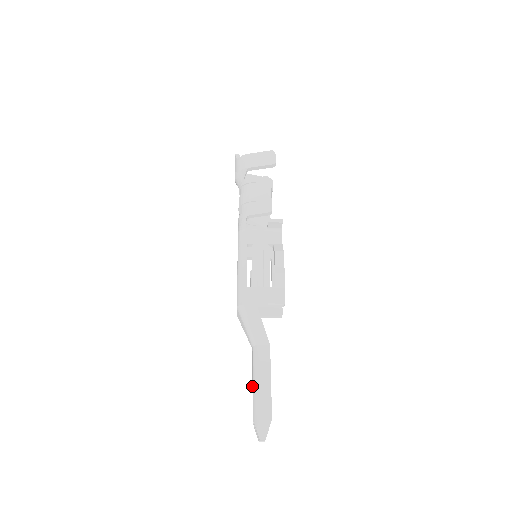
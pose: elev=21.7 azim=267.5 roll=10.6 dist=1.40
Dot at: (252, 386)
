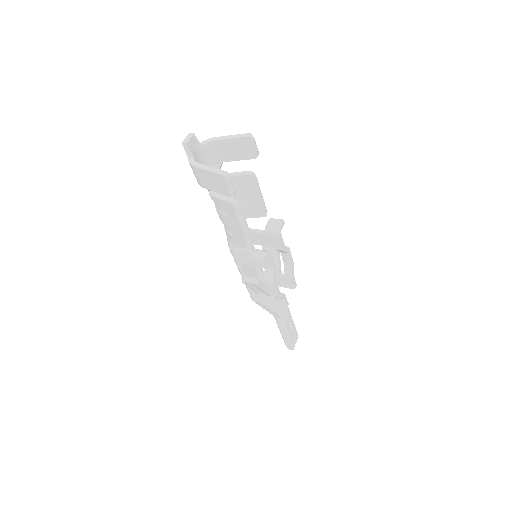
Dot at: occluded
